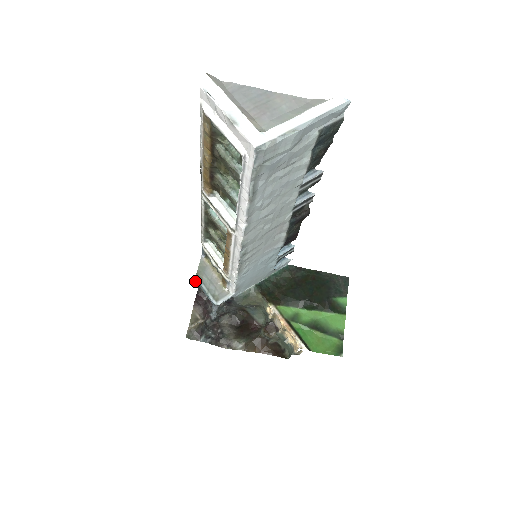
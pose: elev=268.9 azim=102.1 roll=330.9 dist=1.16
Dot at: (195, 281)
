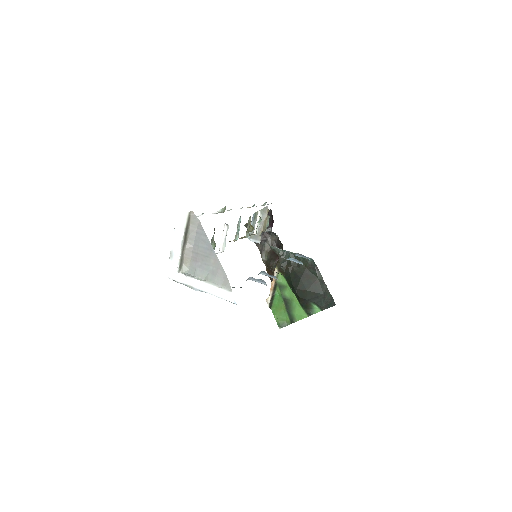
Dot at: (254, 214)
